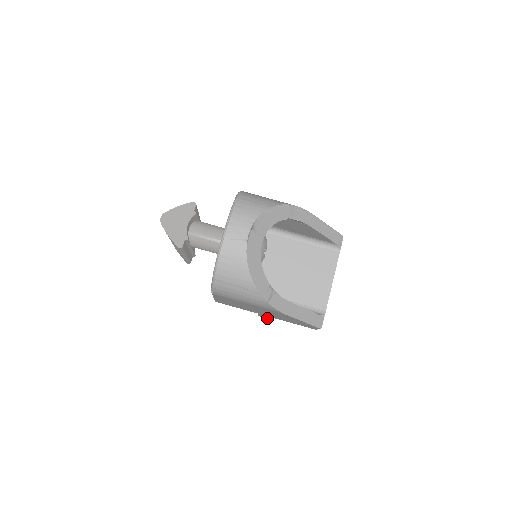
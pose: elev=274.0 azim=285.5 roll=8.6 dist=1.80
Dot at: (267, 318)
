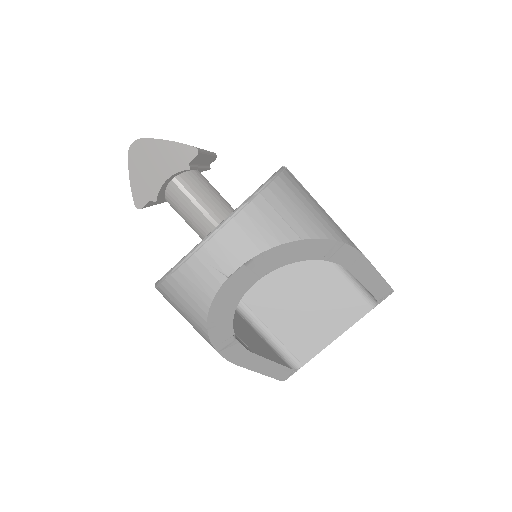
Dot at: occluded
